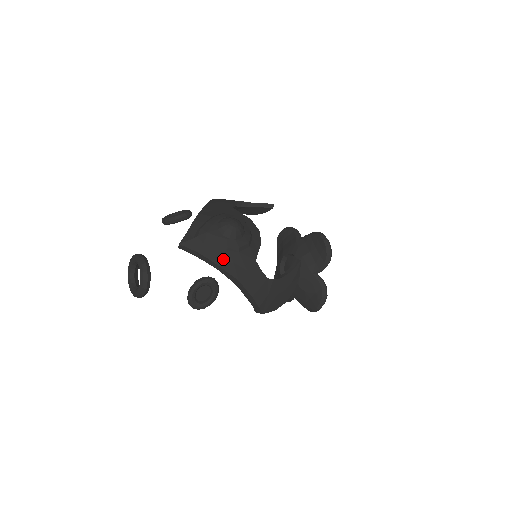
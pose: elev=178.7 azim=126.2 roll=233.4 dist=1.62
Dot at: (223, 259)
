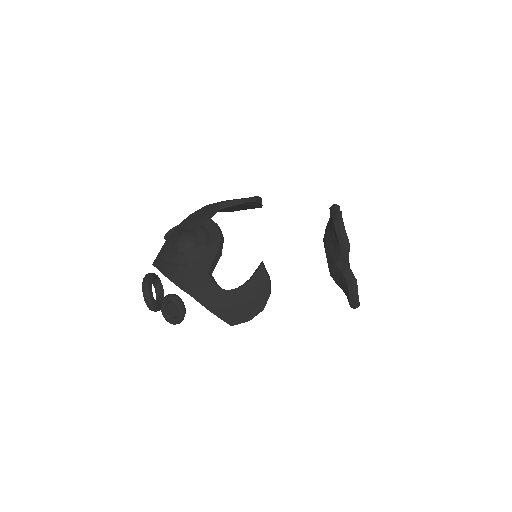
Dot at: (176, 276)
